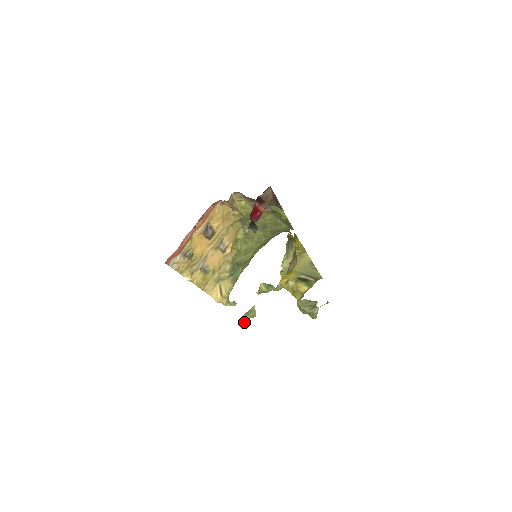
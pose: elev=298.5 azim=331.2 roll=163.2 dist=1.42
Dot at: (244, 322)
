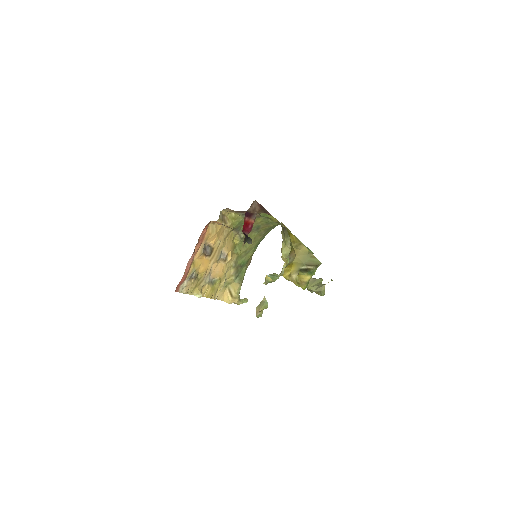
Dot at: (258, 315)
